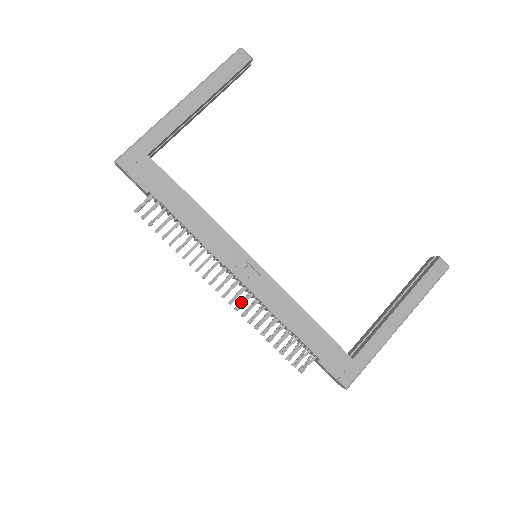
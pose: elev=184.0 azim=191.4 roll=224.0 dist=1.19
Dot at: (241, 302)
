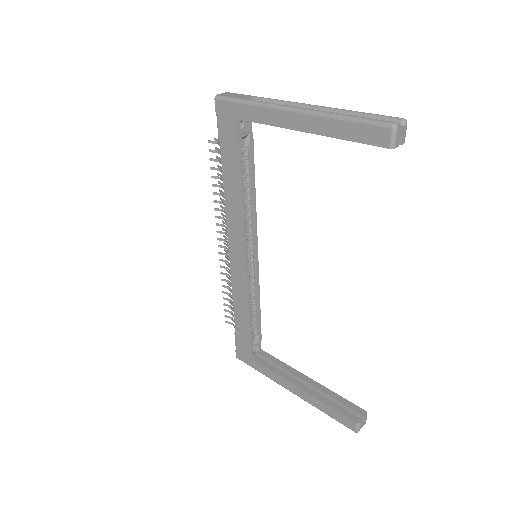
Dot at: (226, 260)
